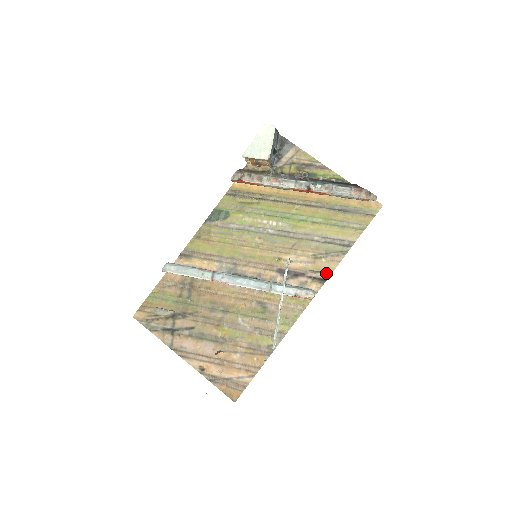
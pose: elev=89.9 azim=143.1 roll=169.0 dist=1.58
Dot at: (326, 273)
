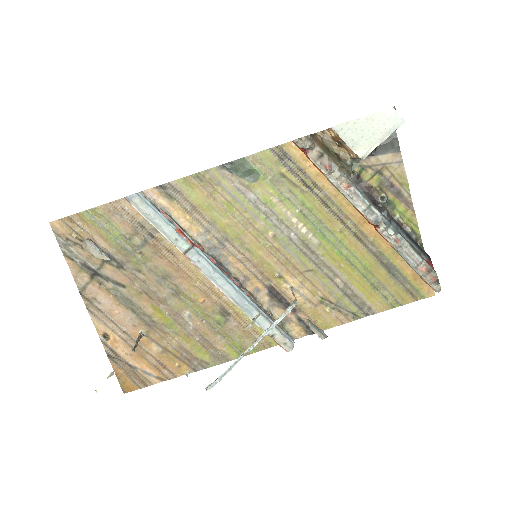
Dot at: (322, 334)
